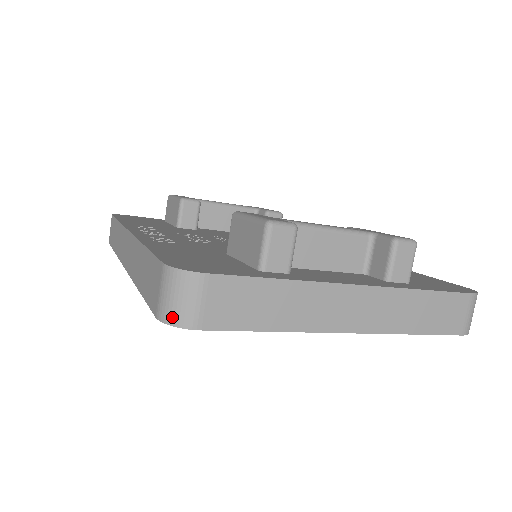
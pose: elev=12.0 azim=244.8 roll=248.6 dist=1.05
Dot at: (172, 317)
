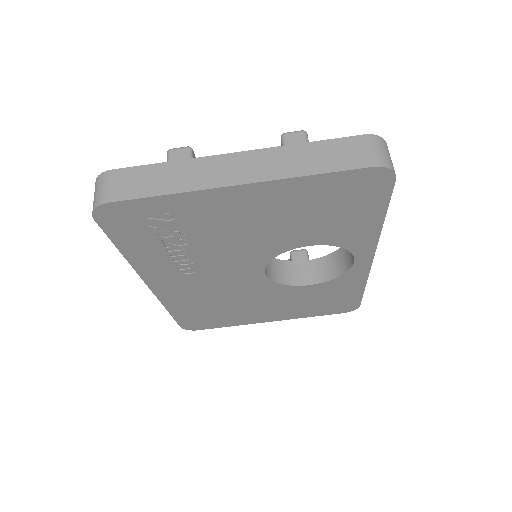
Dot at: (94, 205)
